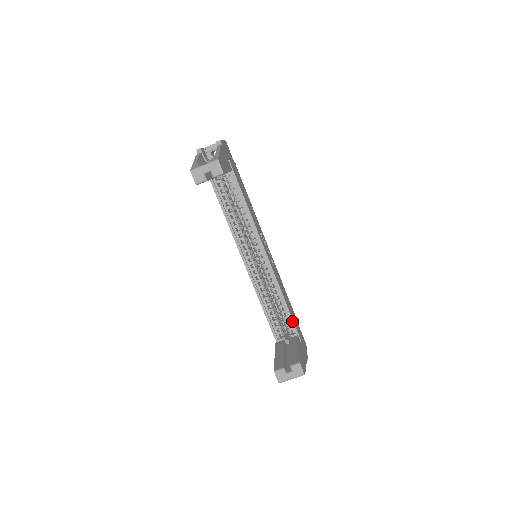
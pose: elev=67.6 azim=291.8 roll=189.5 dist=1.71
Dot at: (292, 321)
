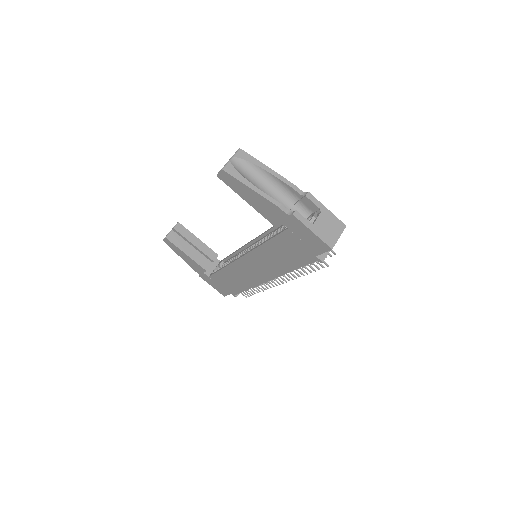
Dot at: occluded
